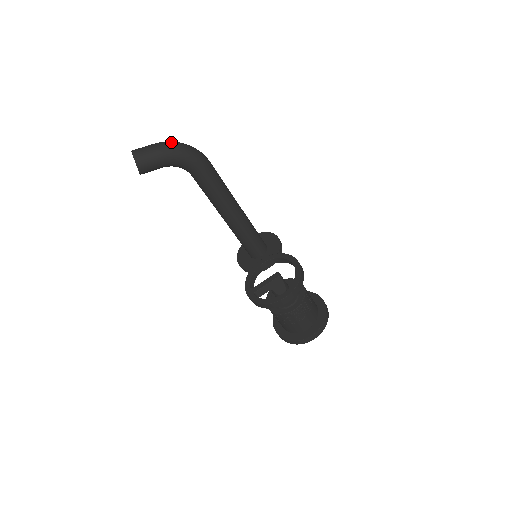
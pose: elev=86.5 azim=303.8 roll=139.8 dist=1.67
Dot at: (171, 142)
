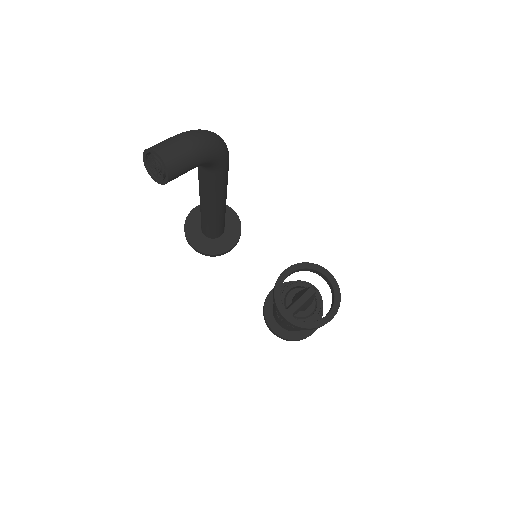
Dot at: (203, 134)
